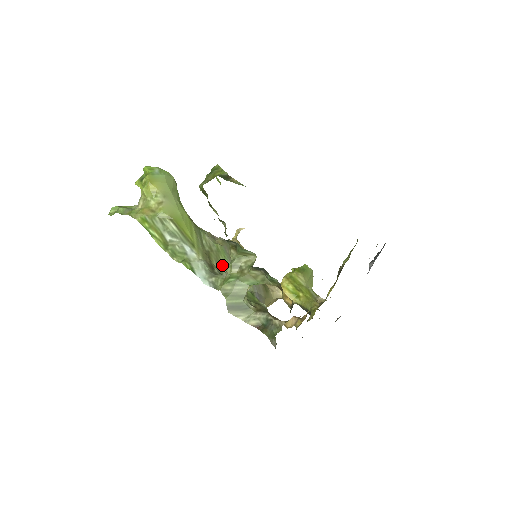
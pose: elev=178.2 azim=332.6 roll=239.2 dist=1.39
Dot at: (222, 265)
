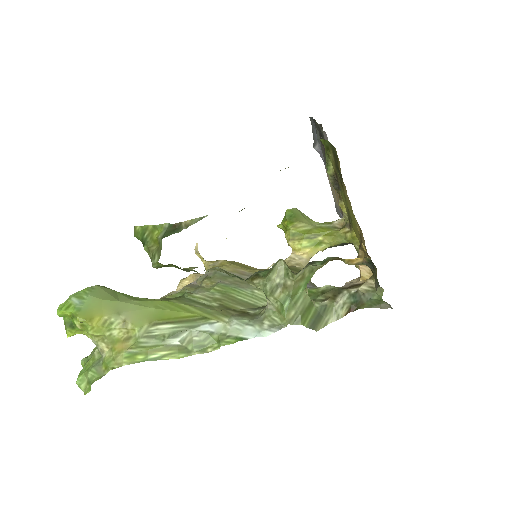
Dot at: (245, 300)
